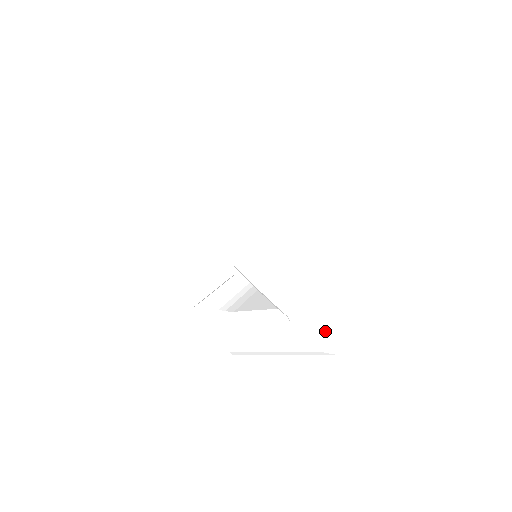
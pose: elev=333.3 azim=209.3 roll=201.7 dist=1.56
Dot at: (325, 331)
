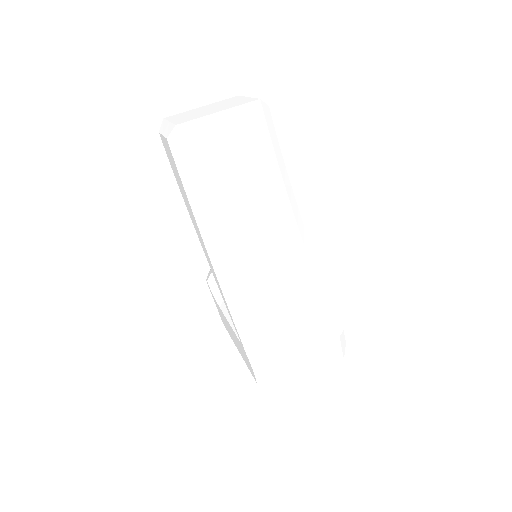
Dot at: (263, 371)
